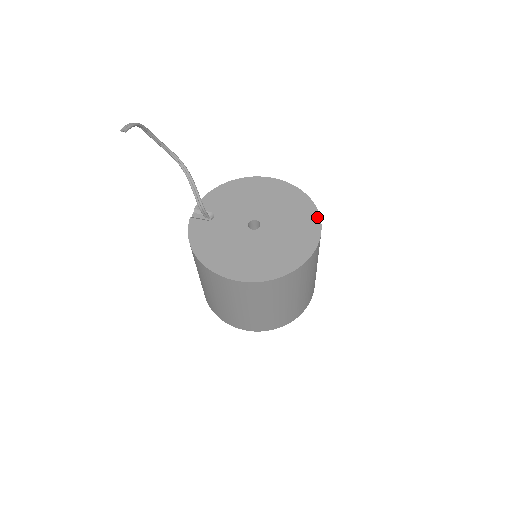
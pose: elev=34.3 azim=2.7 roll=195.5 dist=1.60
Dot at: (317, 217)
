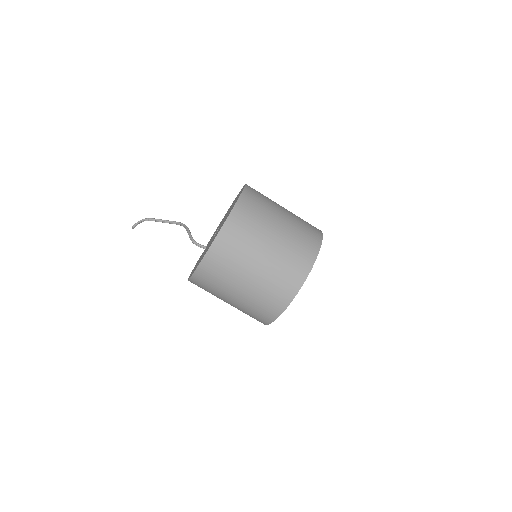
Dot at: (240, 194)
